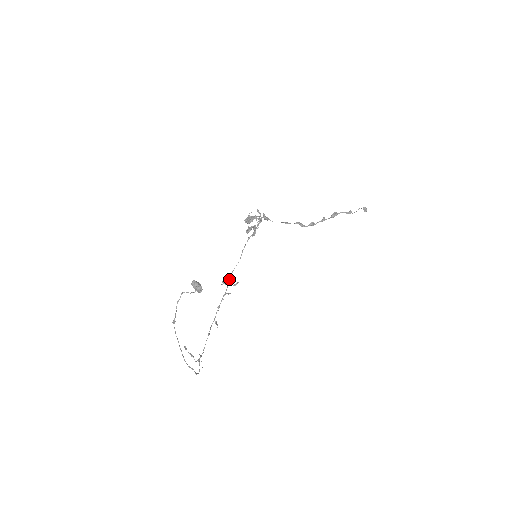
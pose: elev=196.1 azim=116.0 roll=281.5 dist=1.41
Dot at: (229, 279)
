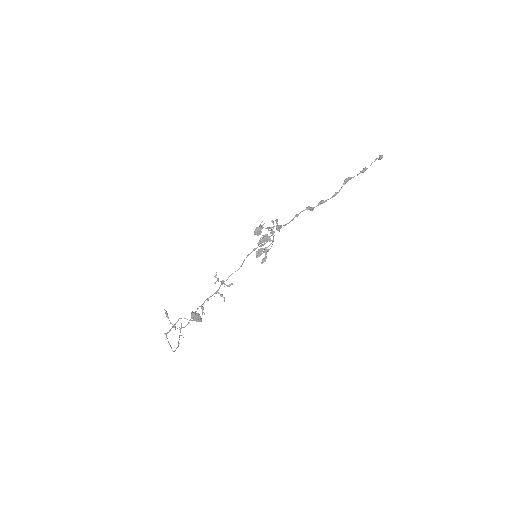
Dot at: occluded
